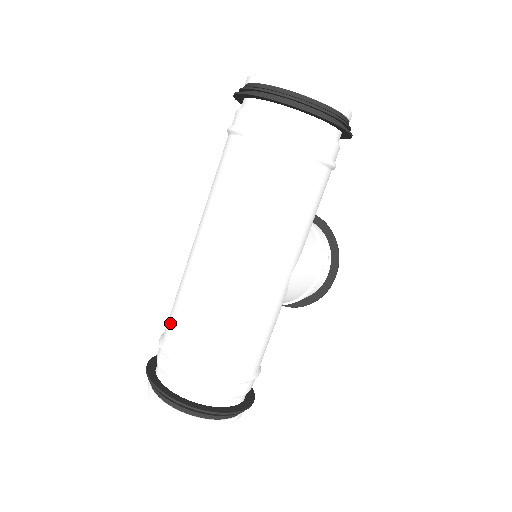
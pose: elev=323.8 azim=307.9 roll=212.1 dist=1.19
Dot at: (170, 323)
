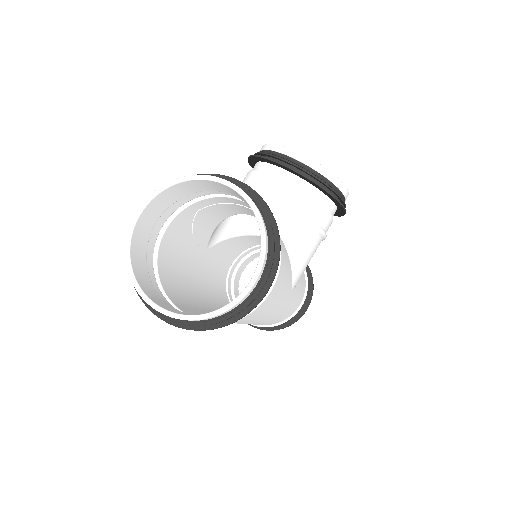
Dot at: (224, 302)
